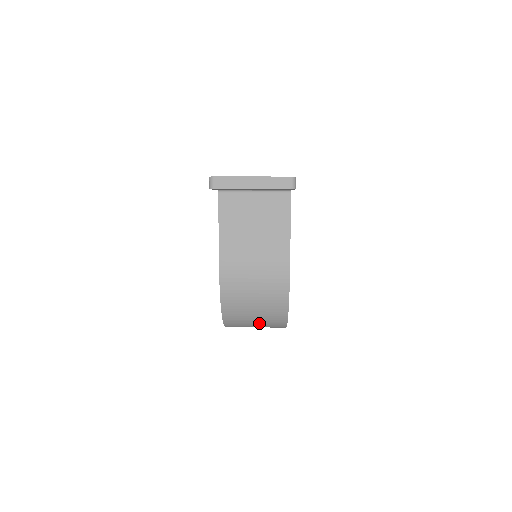
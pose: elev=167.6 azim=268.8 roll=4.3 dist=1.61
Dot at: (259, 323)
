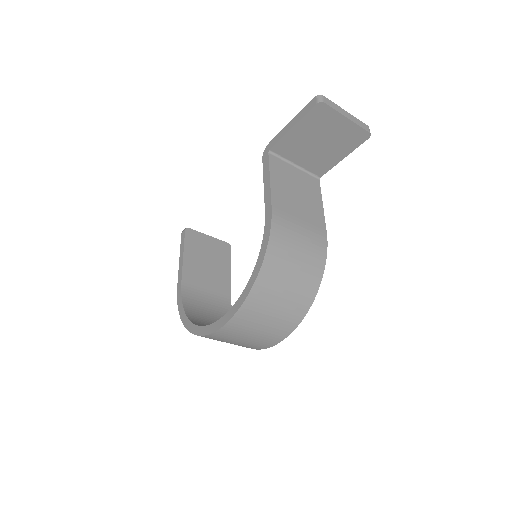
Dot at: (282, 305)
